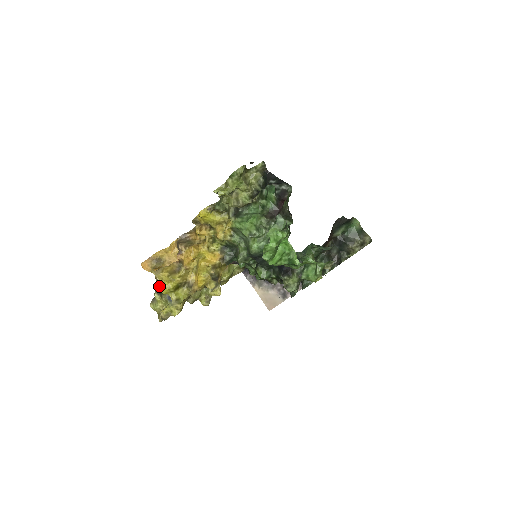
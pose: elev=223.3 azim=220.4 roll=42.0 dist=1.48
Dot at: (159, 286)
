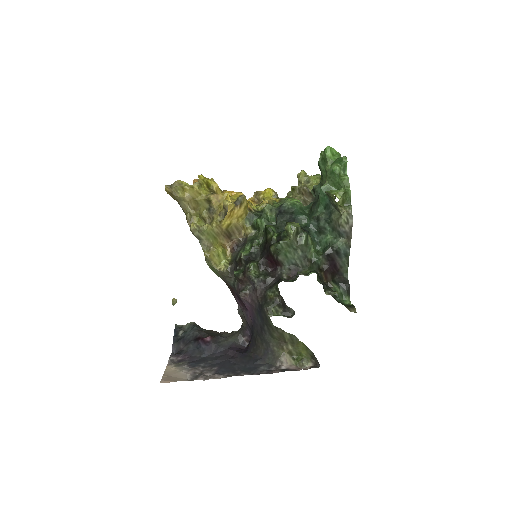
Dot at: occluded
